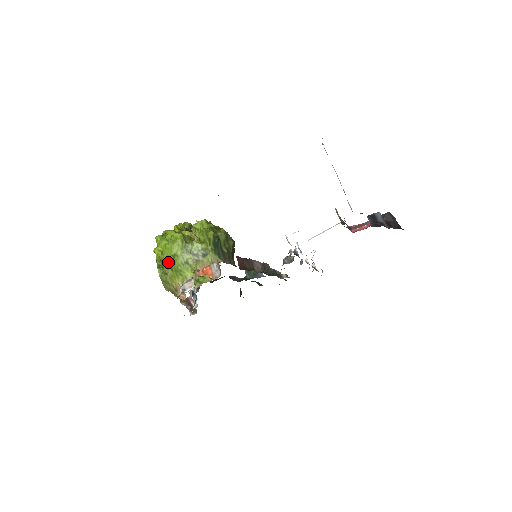
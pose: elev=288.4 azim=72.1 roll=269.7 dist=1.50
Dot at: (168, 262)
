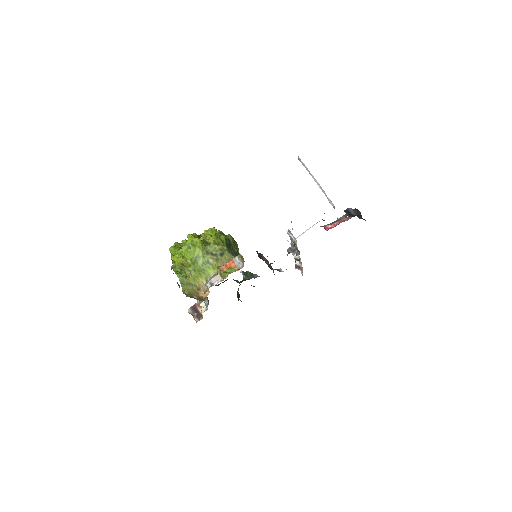
Dot at: (190, 264)
